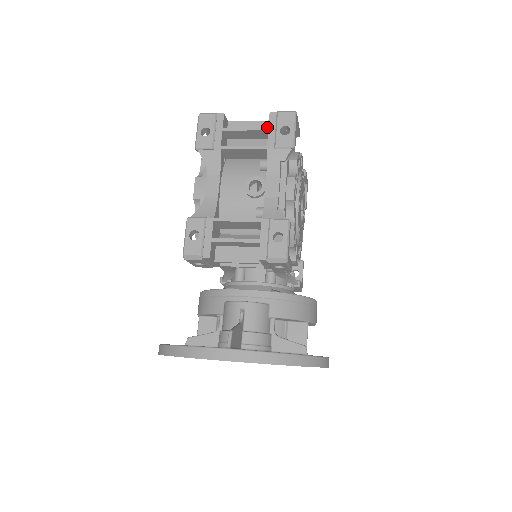
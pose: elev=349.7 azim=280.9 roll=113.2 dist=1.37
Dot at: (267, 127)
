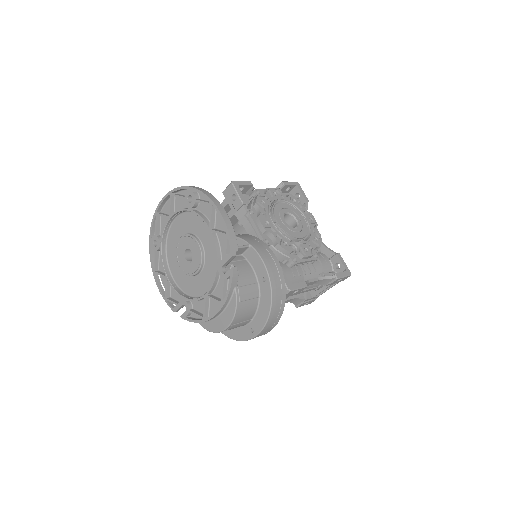
Dot at: occluded
